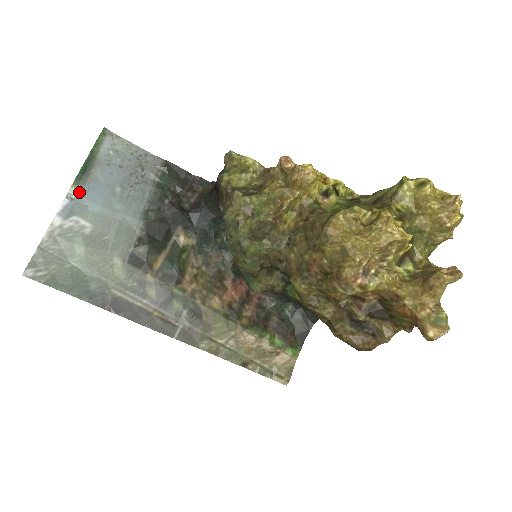
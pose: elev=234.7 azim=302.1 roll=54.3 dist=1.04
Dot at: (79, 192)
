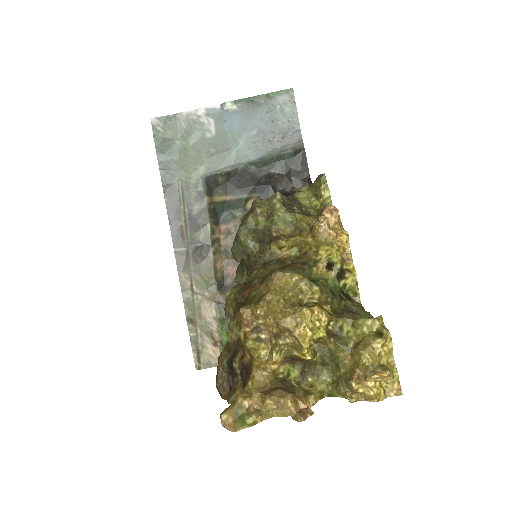
Dot at: (231, 109)
